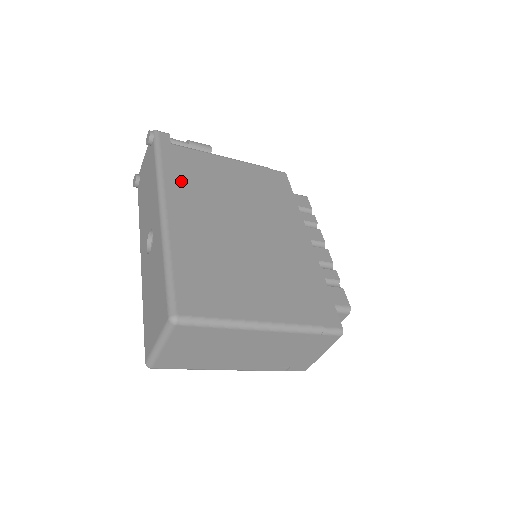
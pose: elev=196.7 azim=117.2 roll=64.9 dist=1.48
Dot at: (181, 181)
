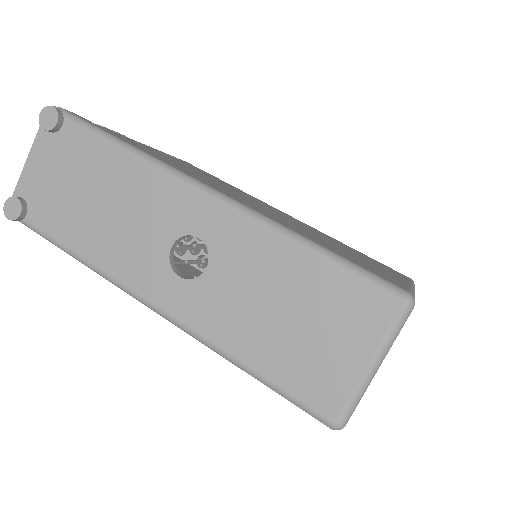
Dot at: (170, 162)
